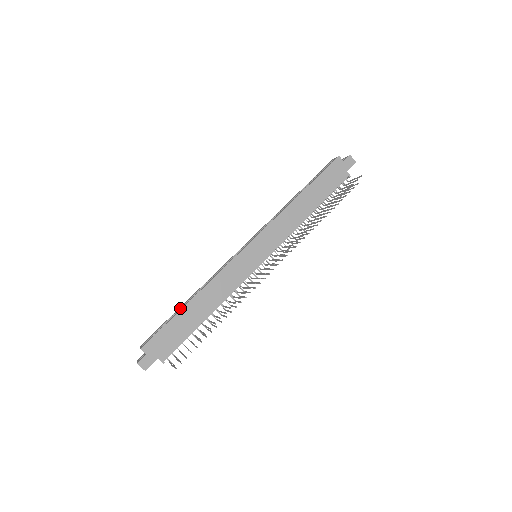
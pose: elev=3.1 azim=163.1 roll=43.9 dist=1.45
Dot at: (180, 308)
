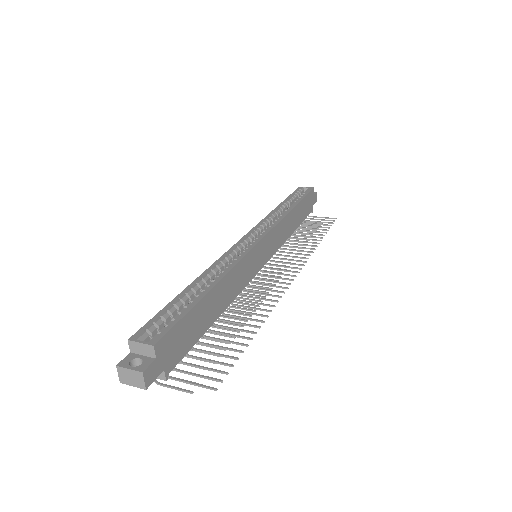
Dot at: (189, 292)
